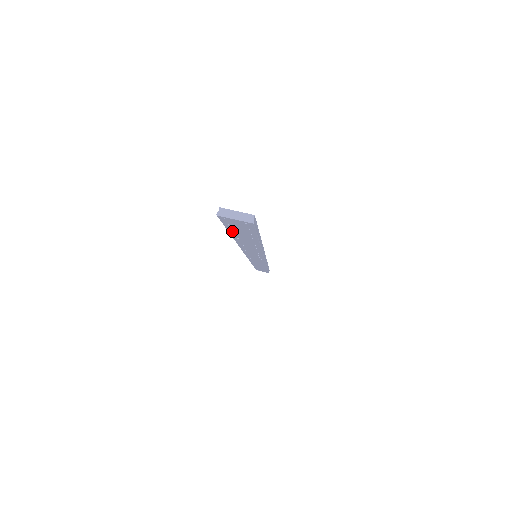
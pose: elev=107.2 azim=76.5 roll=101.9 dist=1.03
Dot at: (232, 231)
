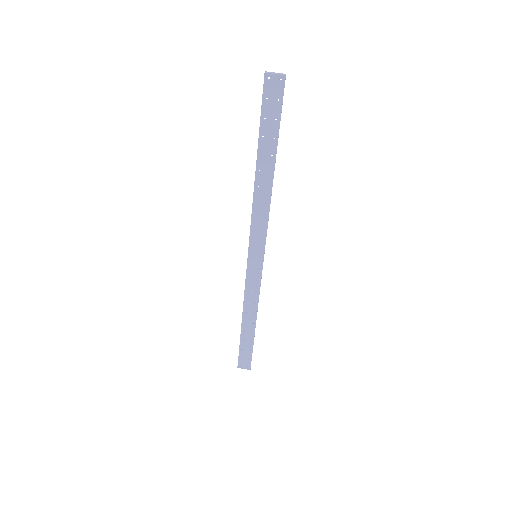
Dot at: (263, 125)
